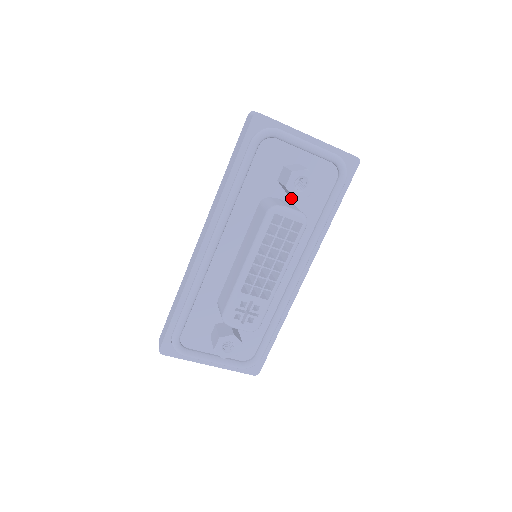
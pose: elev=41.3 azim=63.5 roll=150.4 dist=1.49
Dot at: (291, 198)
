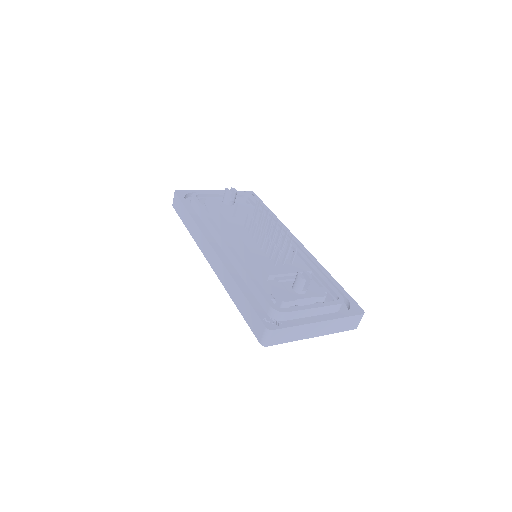
Dot at: occluded
